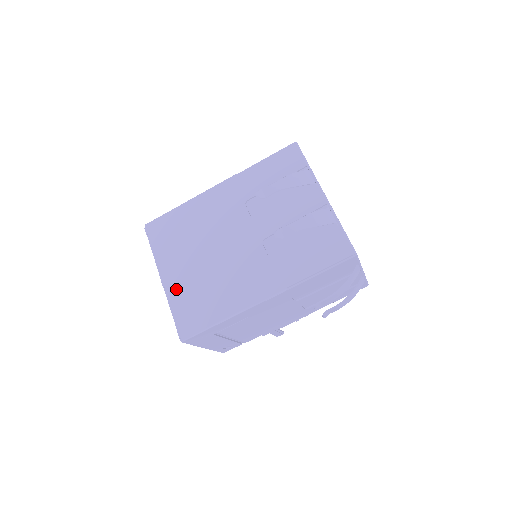
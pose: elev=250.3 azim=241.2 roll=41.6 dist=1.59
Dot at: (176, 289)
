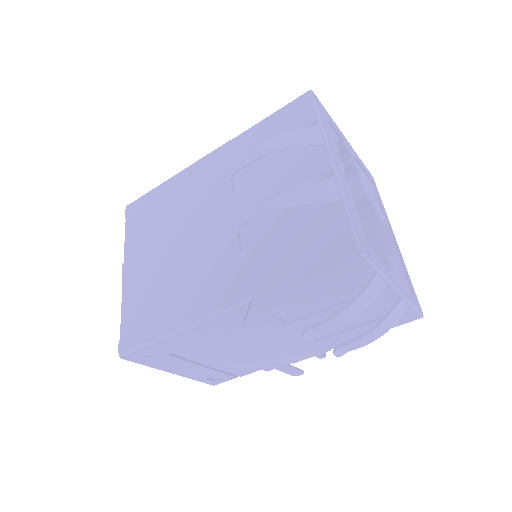
Dot at: (132, 286)
